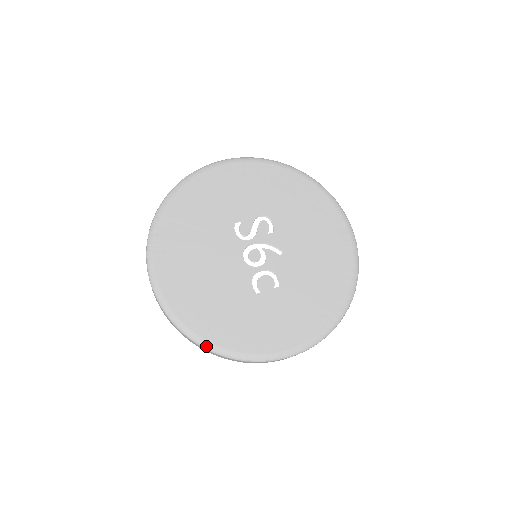
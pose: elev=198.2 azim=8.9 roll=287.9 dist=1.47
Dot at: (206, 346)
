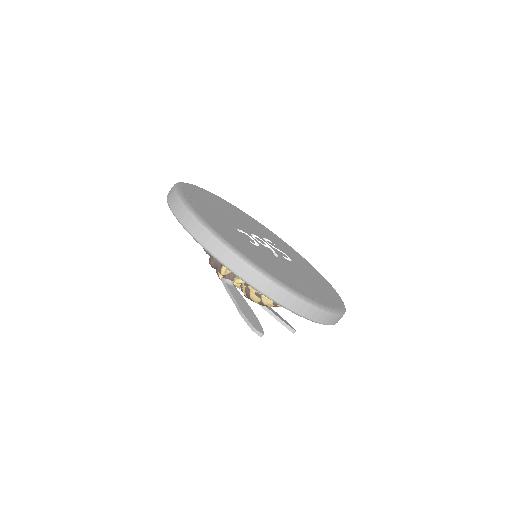
Dot at: (177, 187)
